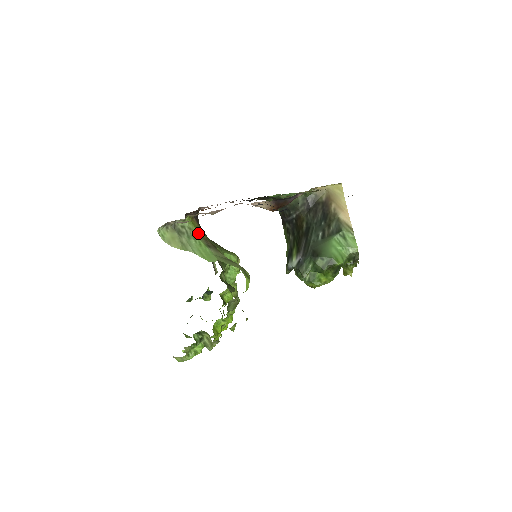
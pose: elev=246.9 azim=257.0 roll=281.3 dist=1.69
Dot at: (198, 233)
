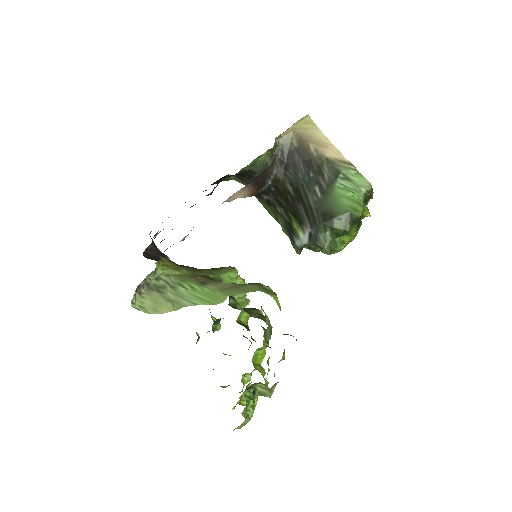
Dot at: (180, 274)
